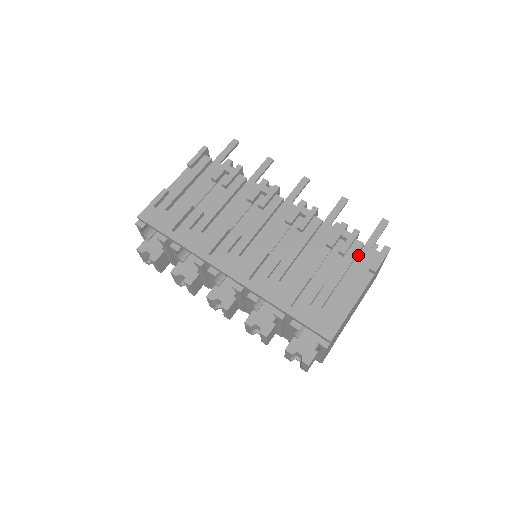
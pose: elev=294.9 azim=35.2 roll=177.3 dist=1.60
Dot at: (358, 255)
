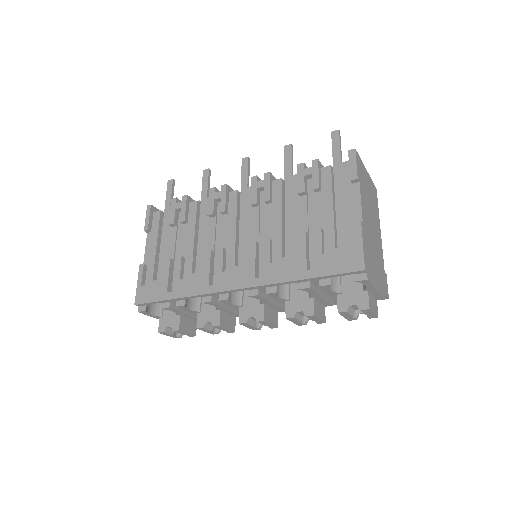
Dot at: (334, 179)
